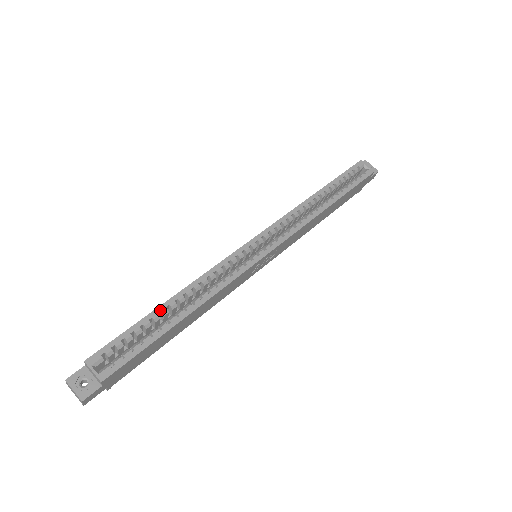
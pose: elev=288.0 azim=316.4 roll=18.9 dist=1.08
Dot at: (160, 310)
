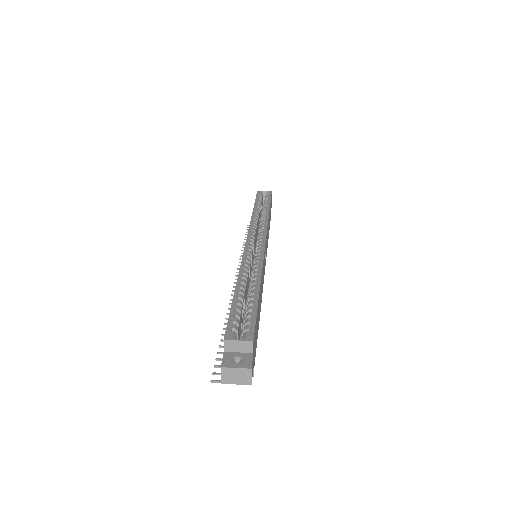
Dot at: (238, 292)
